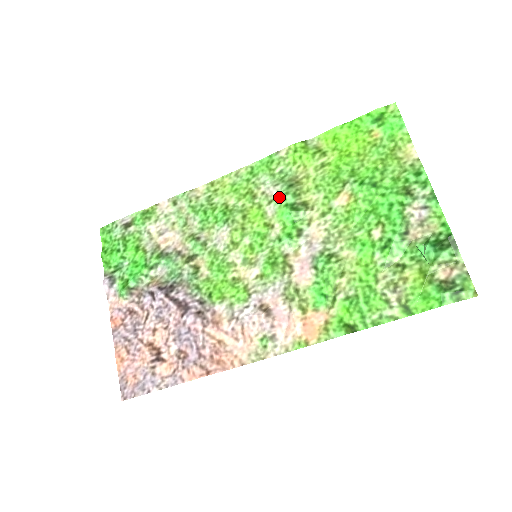
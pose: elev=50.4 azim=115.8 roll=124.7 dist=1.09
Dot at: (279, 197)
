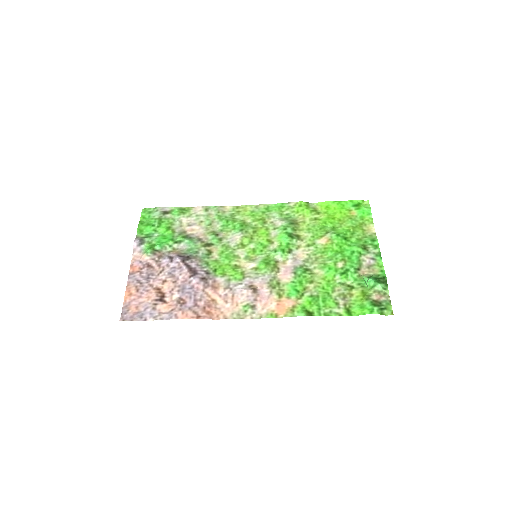
Dot at: (282, 227)
